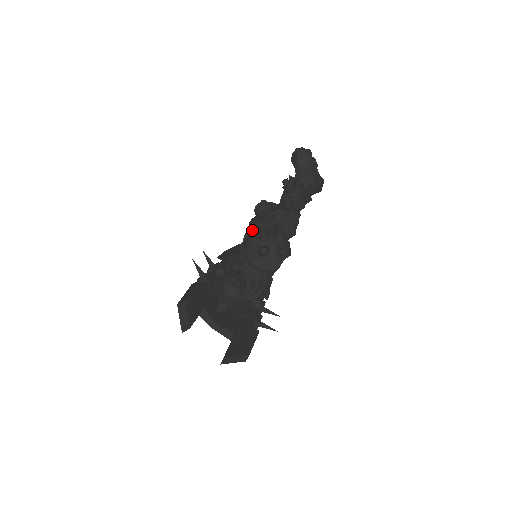
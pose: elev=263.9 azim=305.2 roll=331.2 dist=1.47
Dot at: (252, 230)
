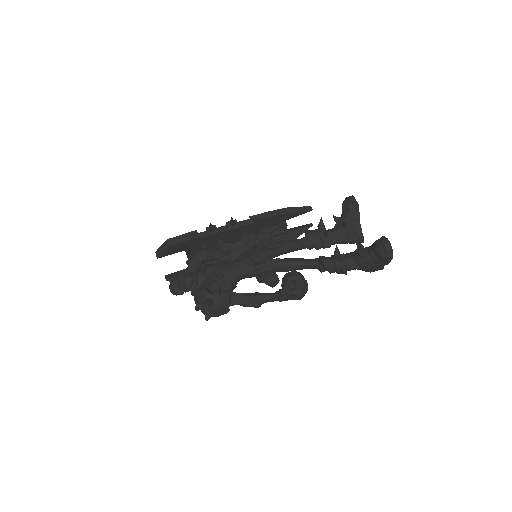
Dot at: (252, 260)
